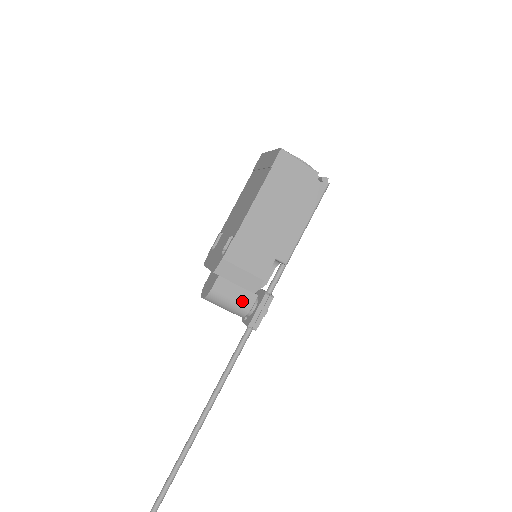
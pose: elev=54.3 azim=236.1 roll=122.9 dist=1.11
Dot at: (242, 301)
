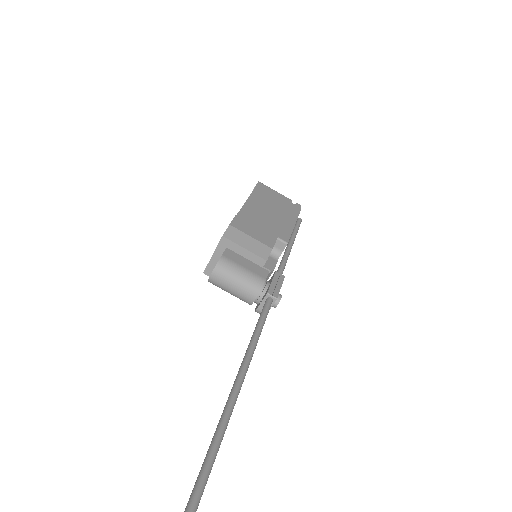
Dot at: (255, 272)
